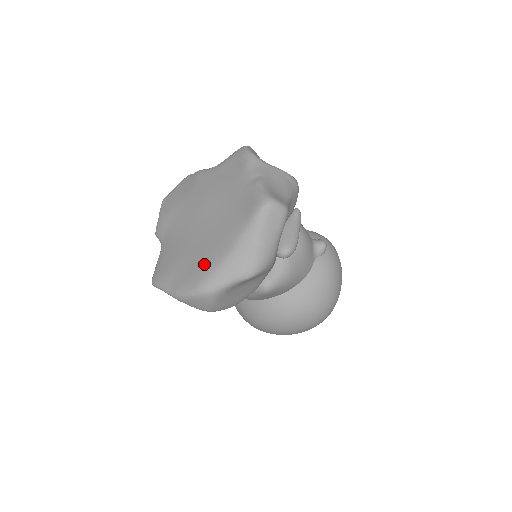
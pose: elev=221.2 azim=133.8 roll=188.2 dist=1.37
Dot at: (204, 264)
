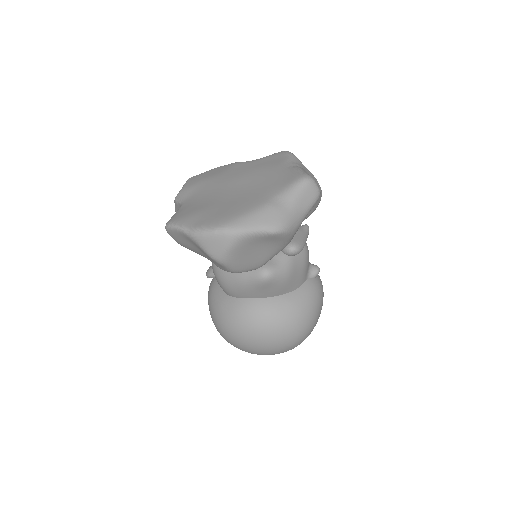
Dot at: (234, 211)
